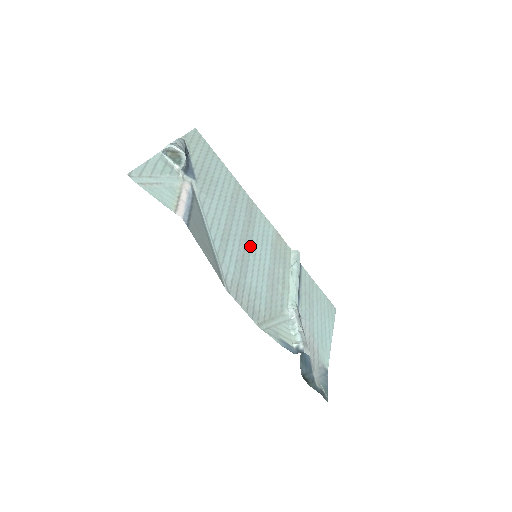
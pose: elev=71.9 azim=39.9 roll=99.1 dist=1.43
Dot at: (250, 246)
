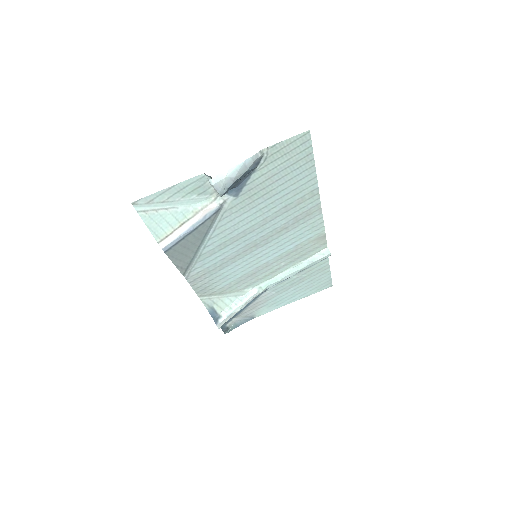
Dot at: (259, 248)
